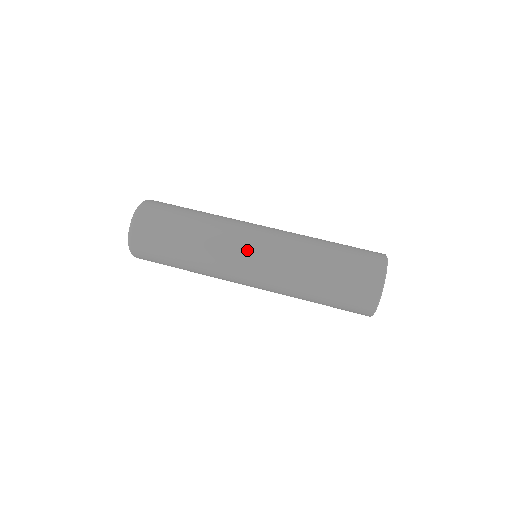
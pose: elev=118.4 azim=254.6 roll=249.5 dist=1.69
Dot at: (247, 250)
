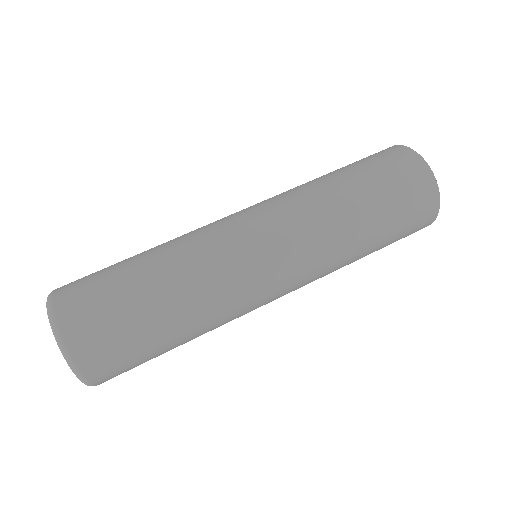
Dot at: (267, 280)
